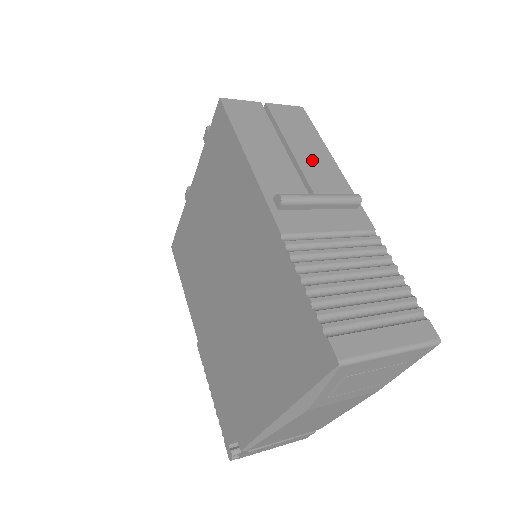
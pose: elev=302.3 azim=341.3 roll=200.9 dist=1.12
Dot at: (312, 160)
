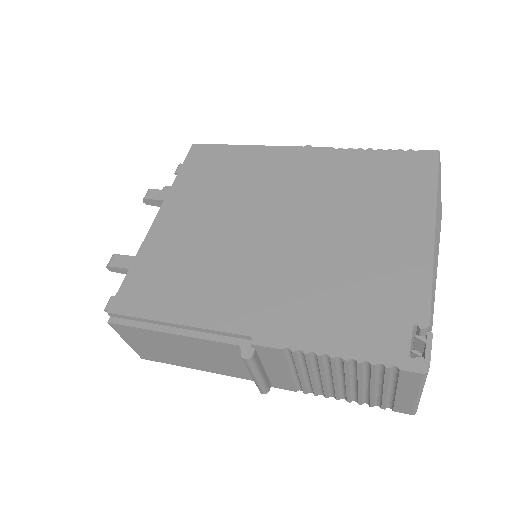
Dot at: occluded
